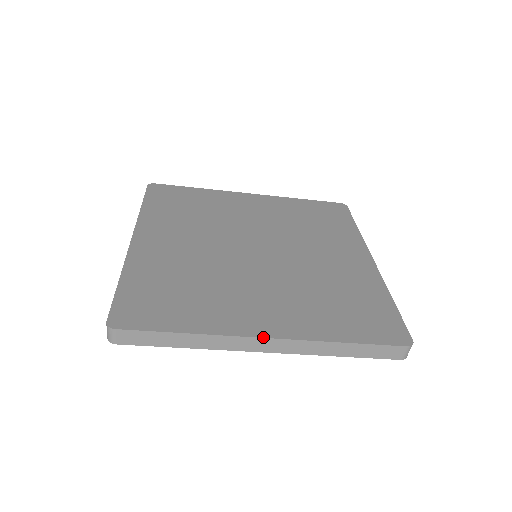
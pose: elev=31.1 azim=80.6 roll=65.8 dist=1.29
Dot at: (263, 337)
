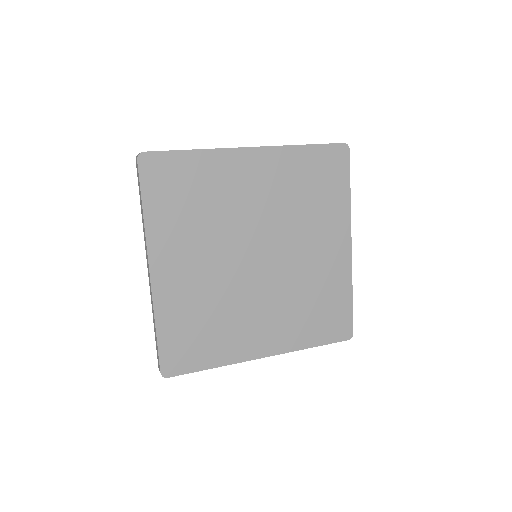
Dot at: occluded
